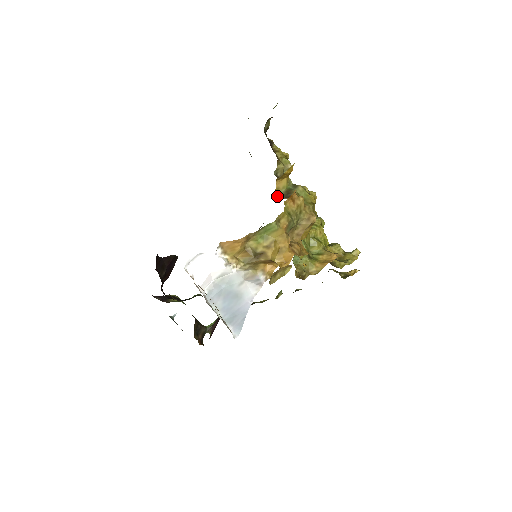
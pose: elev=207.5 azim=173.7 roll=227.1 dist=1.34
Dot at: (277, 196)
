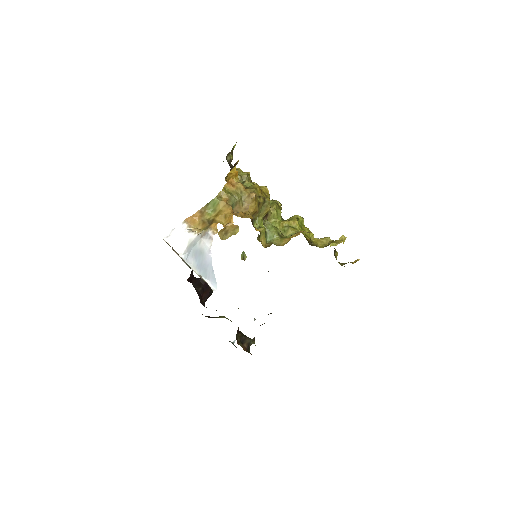
Dot at: occluded
